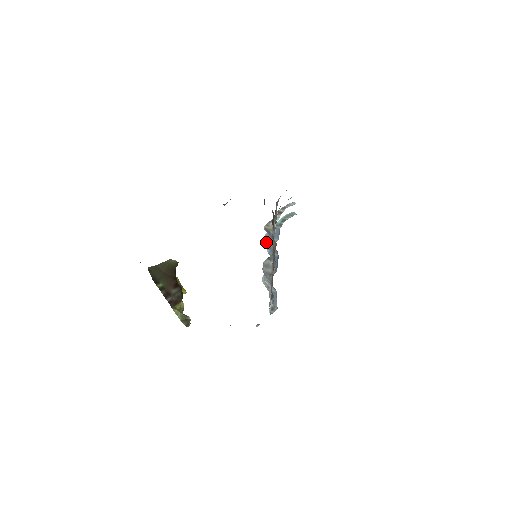
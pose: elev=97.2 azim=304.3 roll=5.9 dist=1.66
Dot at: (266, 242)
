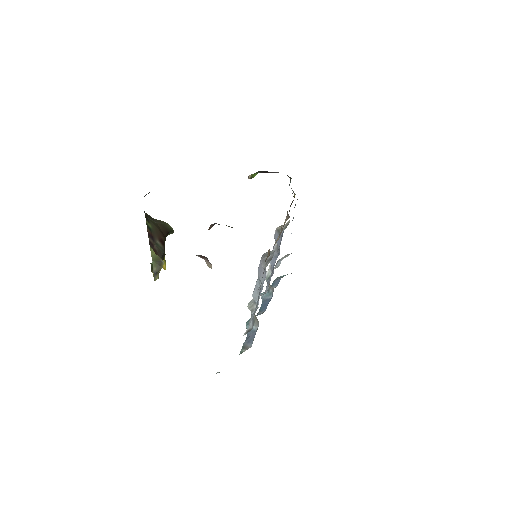
Dot at: (266, 272)
